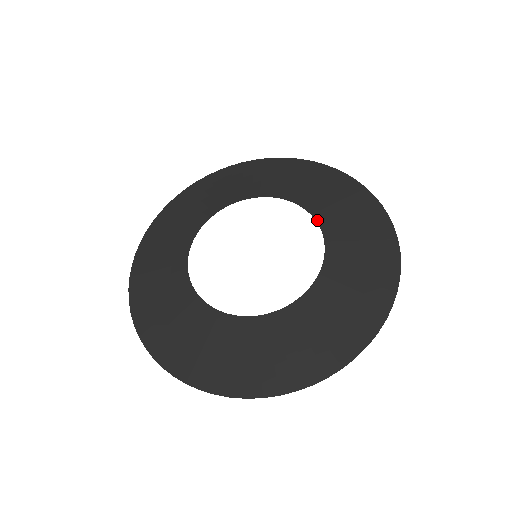
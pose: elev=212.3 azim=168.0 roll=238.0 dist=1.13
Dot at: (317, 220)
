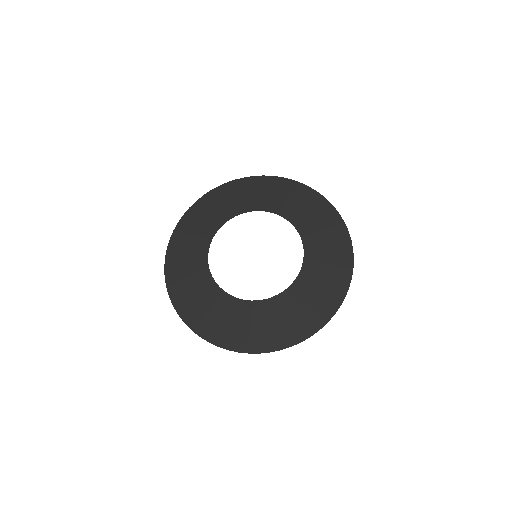
Dot at: (305, 251)
